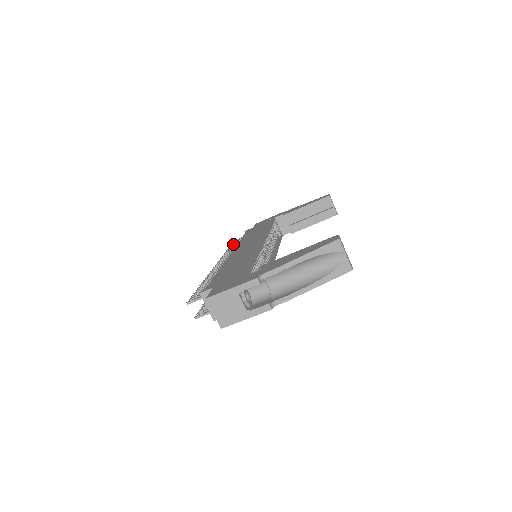
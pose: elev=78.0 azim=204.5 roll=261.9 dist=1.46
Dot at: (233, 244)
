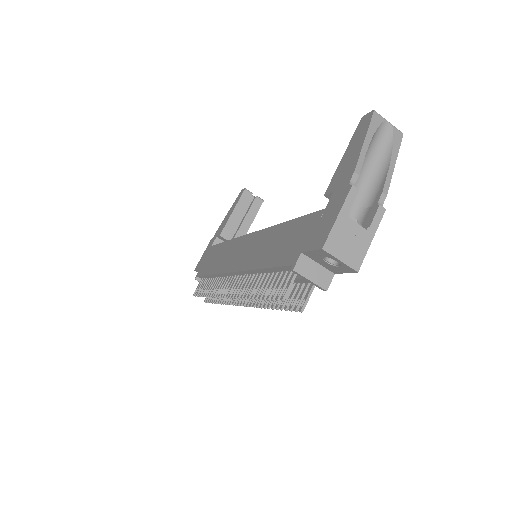
Dot at: (201, 291)
